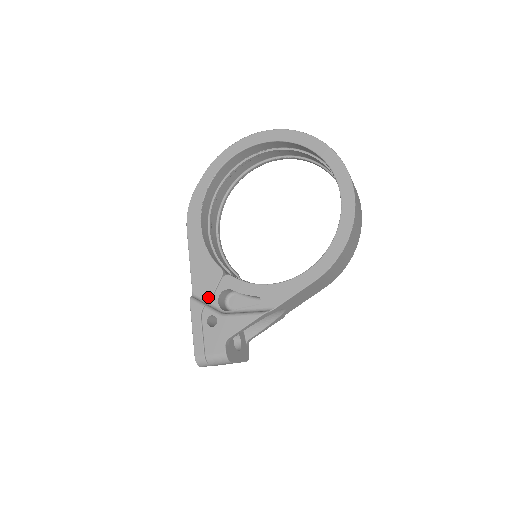
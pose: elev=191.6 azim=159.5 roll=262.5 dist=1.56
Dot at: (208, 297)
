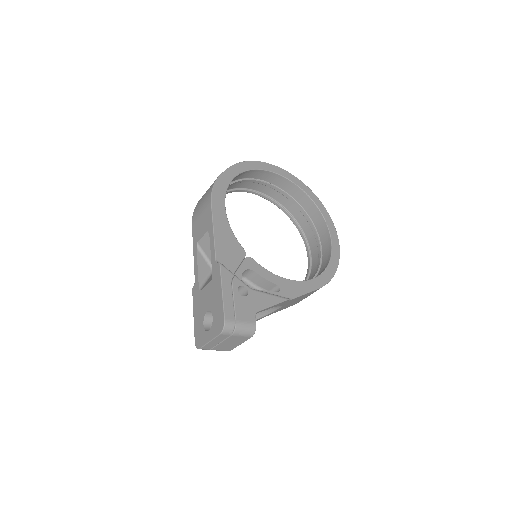
Dot at: (232, 270)
